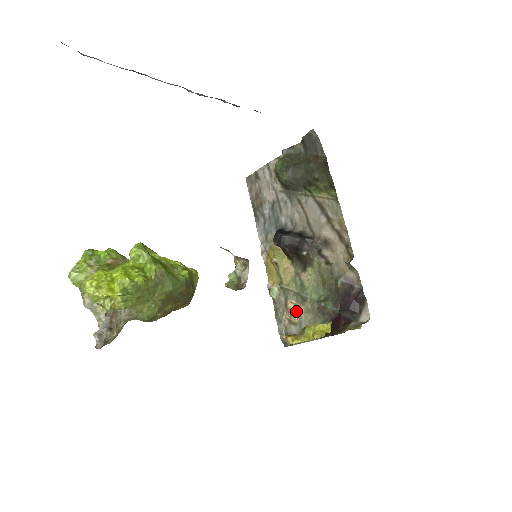
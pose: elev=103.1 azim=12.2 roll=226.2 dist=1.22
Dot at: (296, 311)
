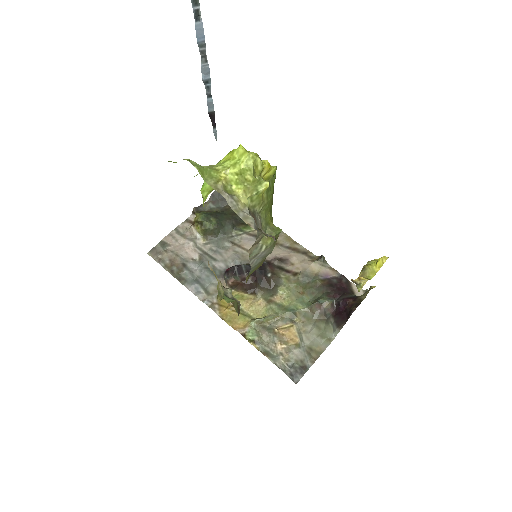
Dot at: (291, 333)
